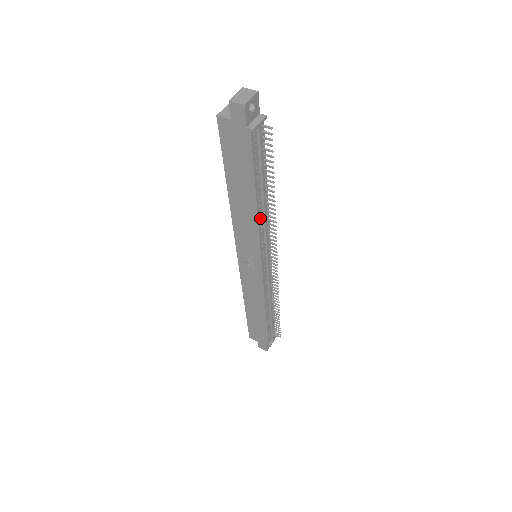
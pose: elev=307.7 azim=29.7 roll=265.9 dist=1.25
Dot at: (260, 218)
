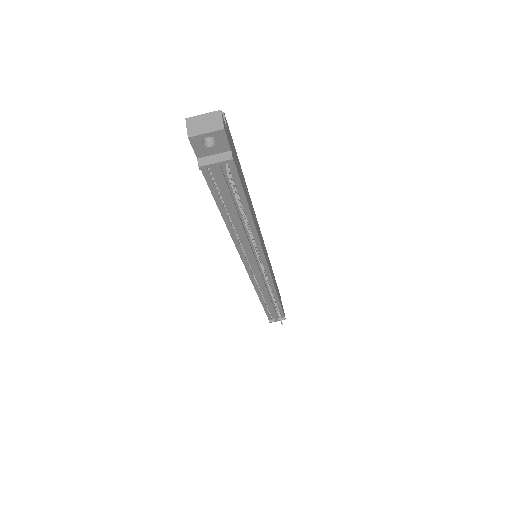
Dot at: (239, 237)
